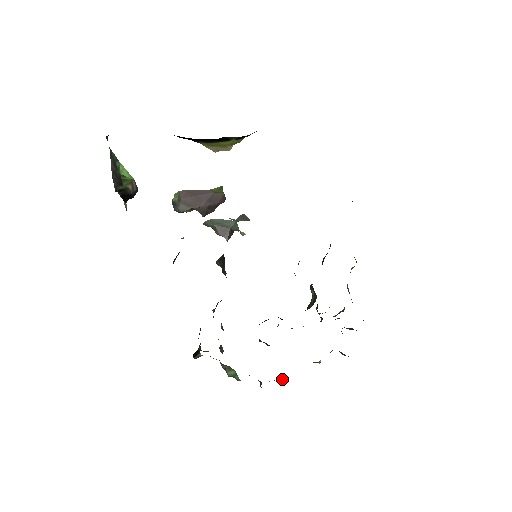
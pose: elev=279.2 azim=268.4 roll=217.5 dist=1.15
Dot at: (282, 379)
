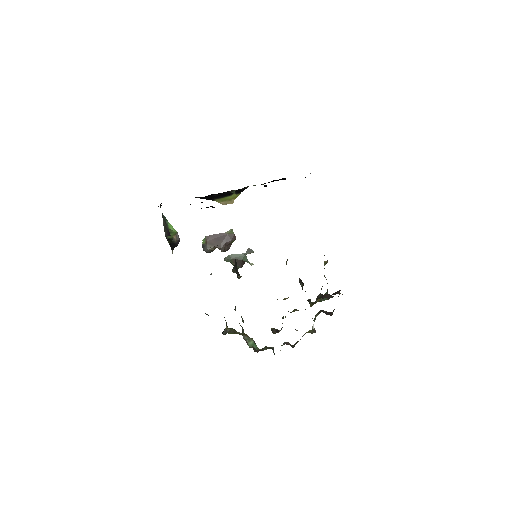
Dot at: (288, 343)
